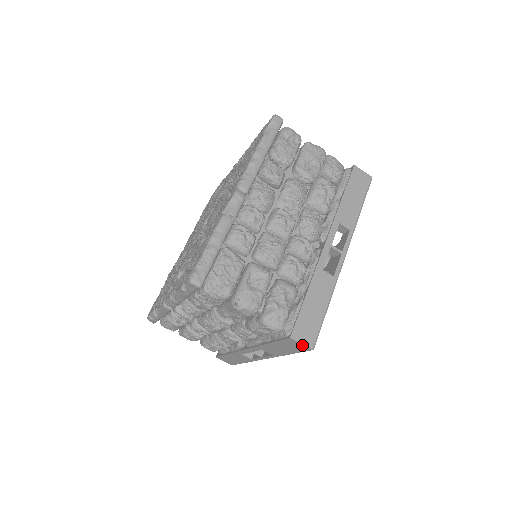
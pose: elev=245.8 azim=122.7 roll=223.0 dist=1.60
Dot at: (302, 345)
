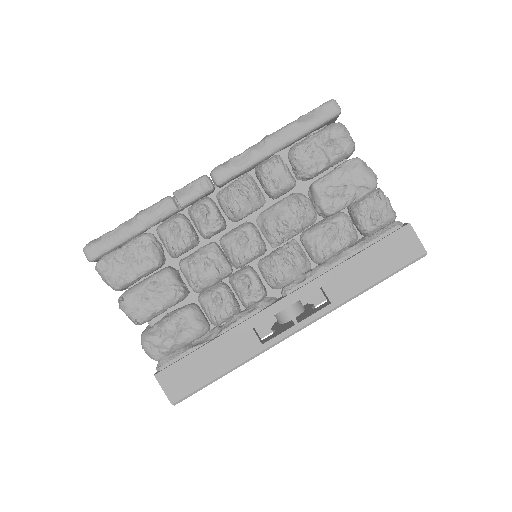
Dot at: (165, 391)
